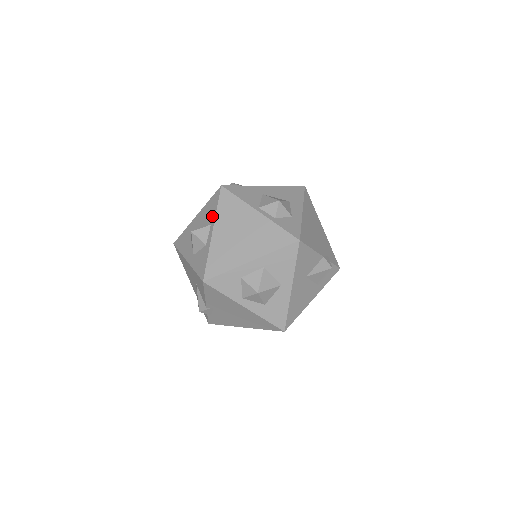
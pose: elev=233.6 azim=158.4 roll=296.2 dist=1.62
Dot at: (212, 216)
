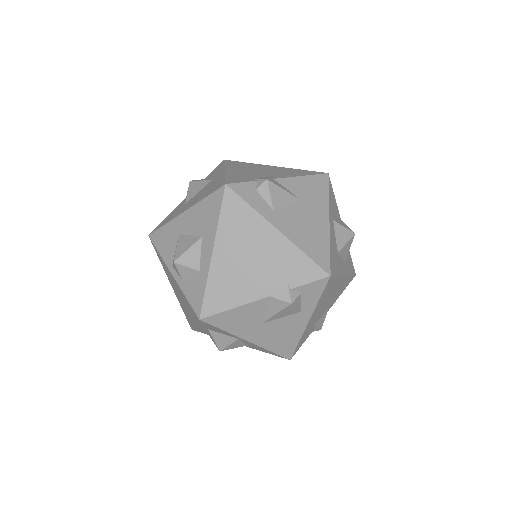
Dot at: occluded
